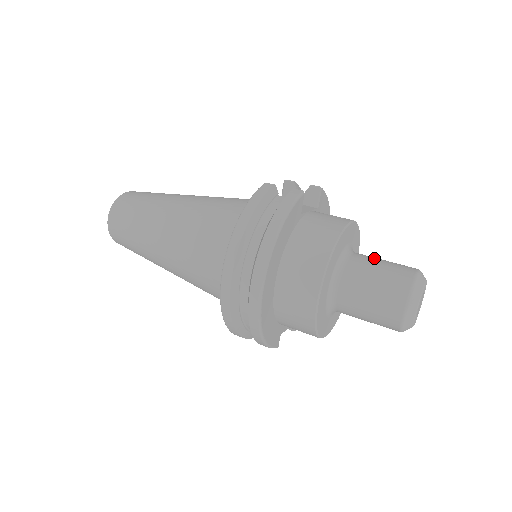
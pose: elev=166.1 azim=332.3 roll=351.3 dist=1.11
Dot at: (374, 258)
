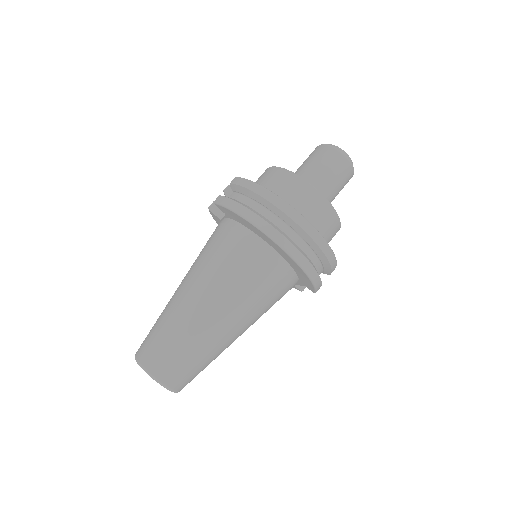
Dot at: (298, 168)
